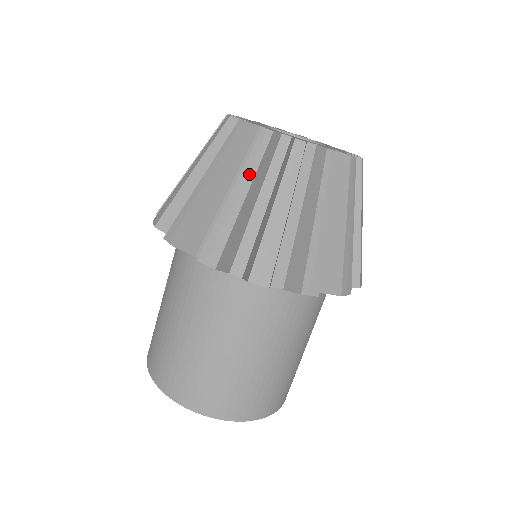
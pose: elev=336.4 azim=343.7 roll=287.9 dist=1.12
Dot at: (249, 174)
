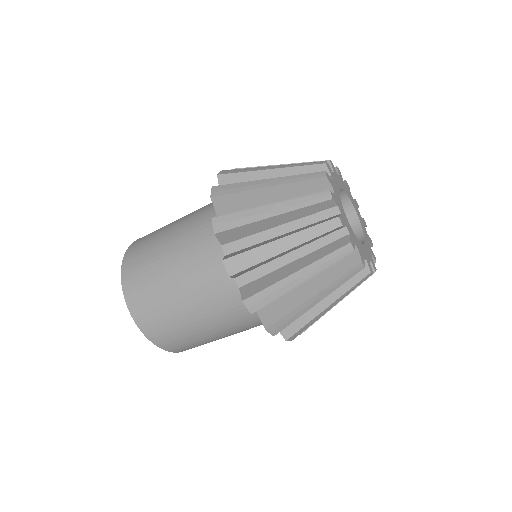
Dot at: (292, 206)
